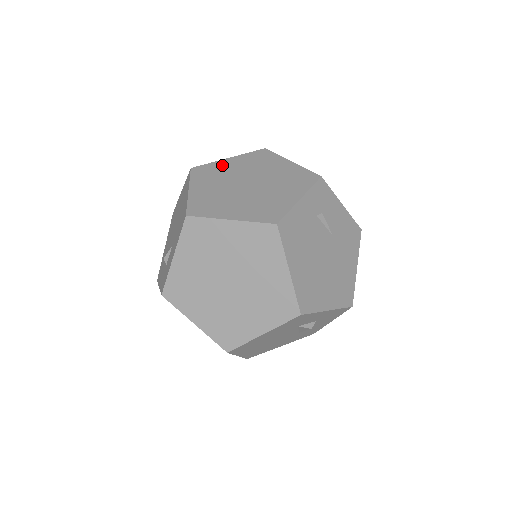
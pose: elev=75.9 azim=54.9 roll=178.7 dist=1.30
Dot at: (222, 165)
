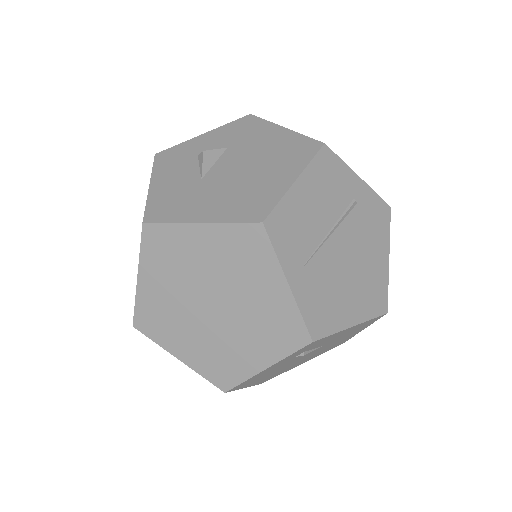
Dot at: (186, 240)
